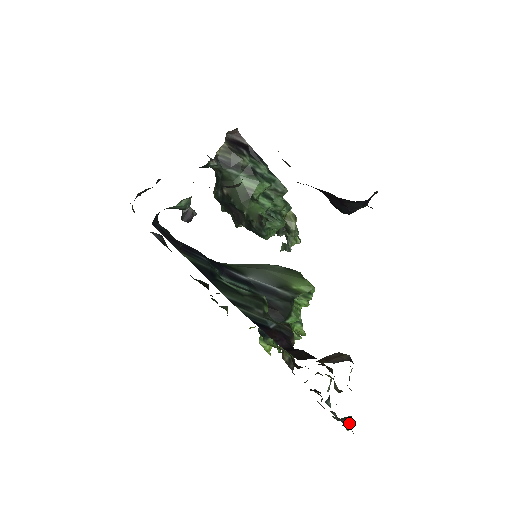
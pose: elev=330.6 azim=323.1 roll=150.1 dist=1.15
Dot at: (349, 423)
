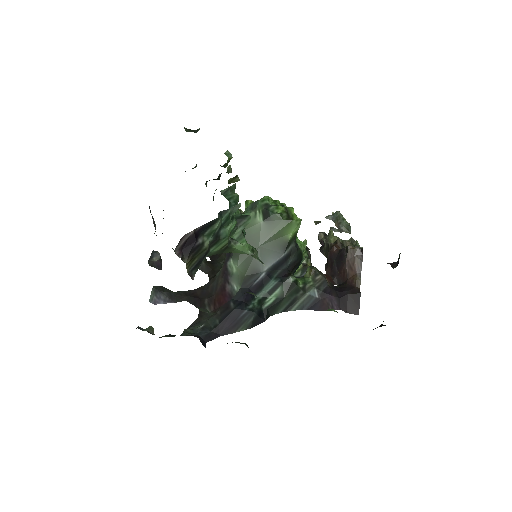
Dot at: (347, 226)
